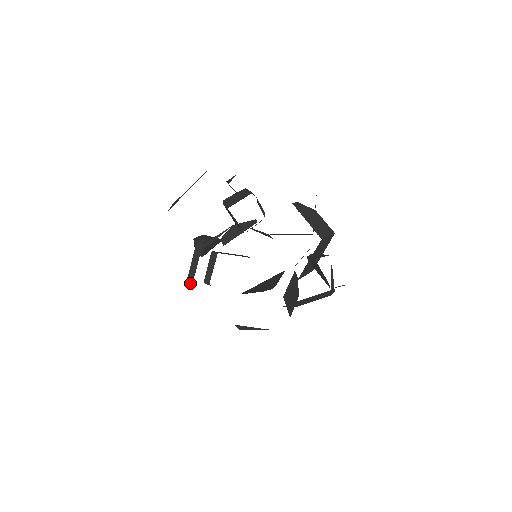
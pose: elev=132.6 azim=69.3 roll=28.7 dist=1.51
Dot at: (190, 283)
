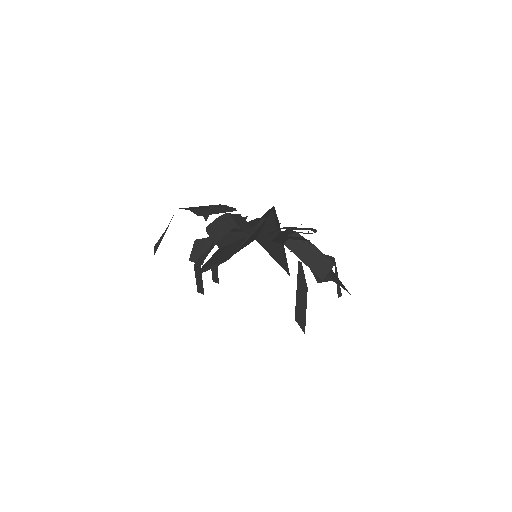
Dot at: occluded
